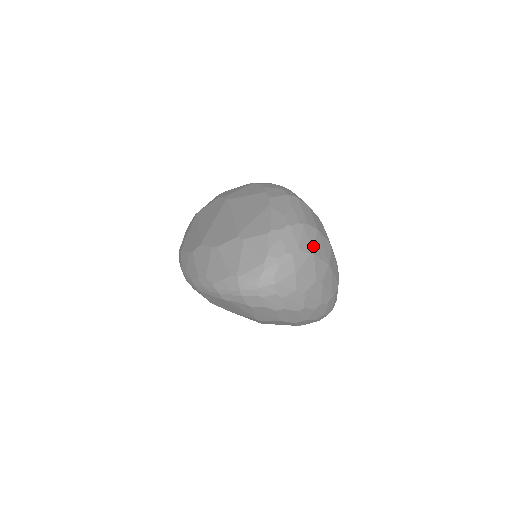
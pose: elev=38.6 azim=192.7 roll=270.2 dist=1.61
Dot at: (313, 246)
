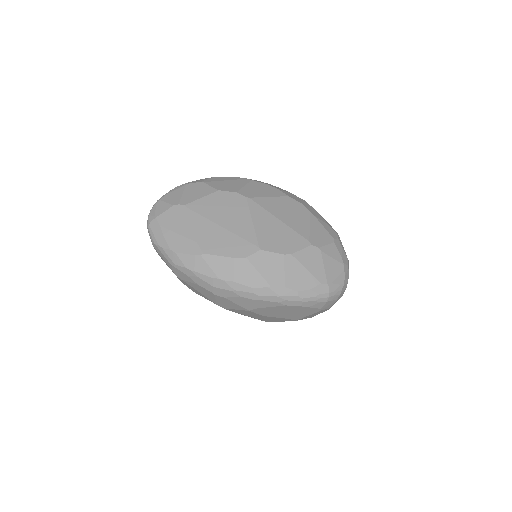
Dot at: occluded
